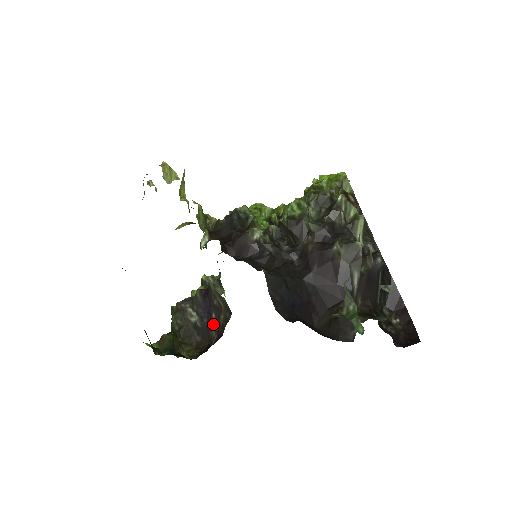
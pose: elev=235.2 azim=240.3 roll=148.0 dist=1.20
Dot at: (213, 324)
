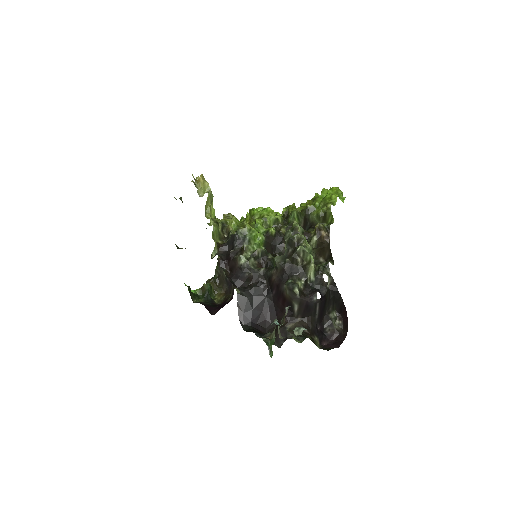
Dot at: occluded
